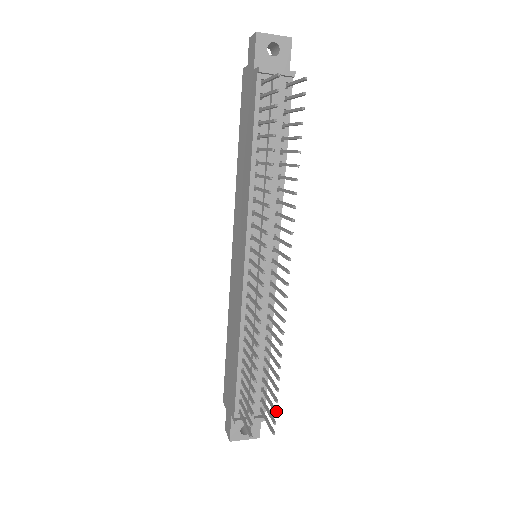
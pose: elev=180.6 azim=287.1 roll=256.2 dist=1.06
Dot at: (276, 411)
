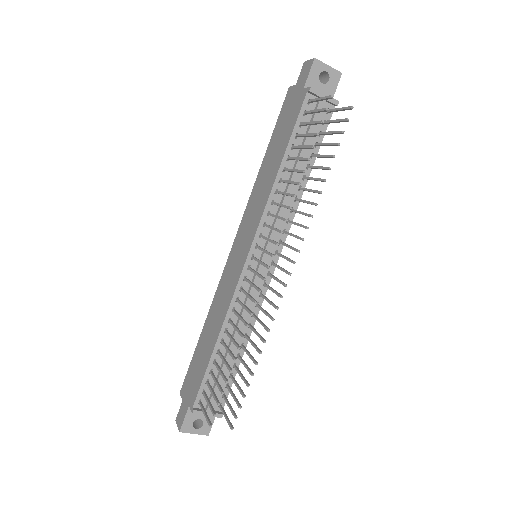
Dot at: (241, 406)
